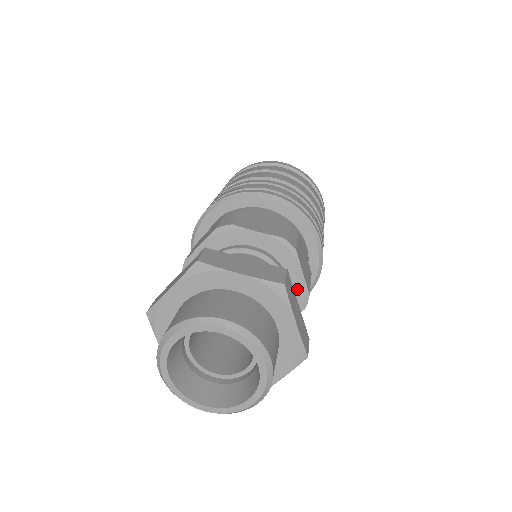
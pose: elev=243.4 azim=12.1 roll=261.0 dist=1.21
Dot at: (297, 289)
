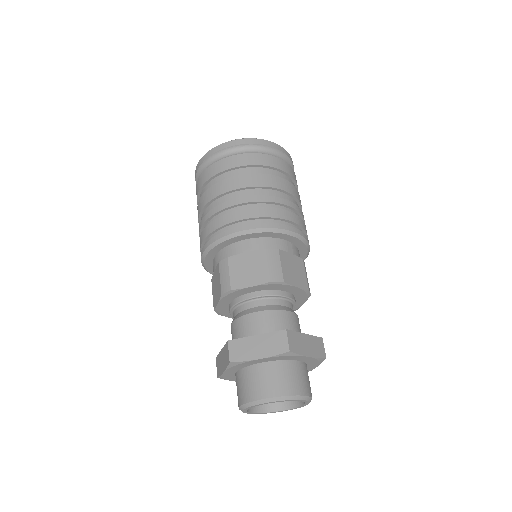
Dot at: (298, 293)
